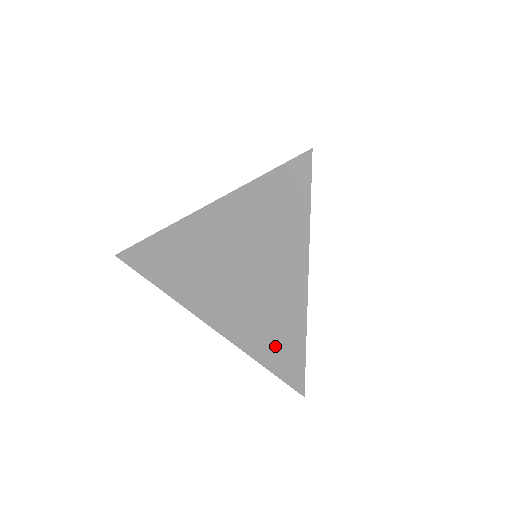
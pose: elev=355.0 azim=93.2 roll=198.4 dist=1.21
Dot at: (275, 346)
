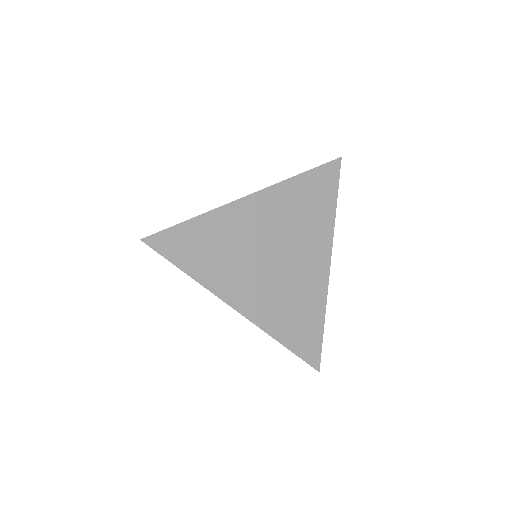
Dot at: (300, 324)
